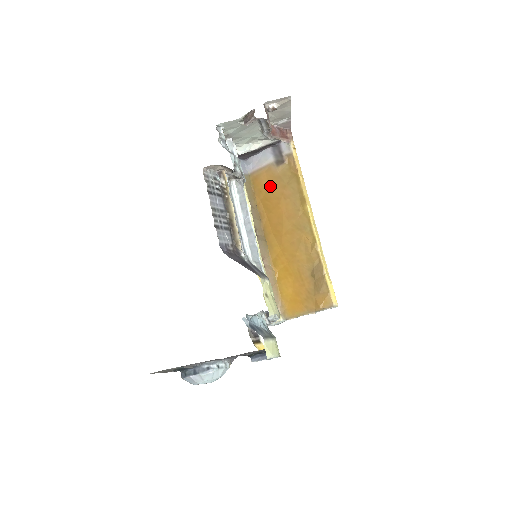
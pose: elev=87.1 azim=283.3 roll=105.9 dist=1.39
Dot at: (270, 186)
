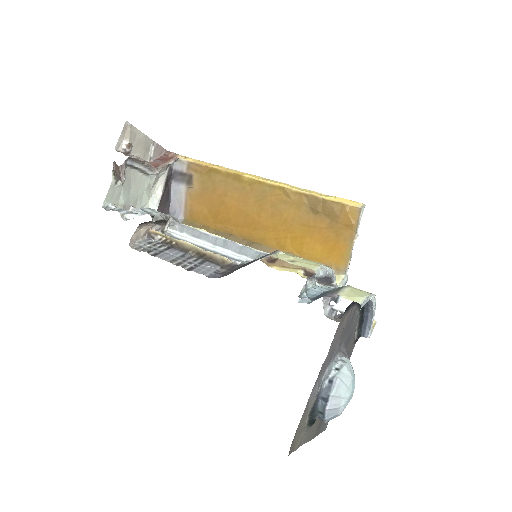
Dot at: (206, 205)
